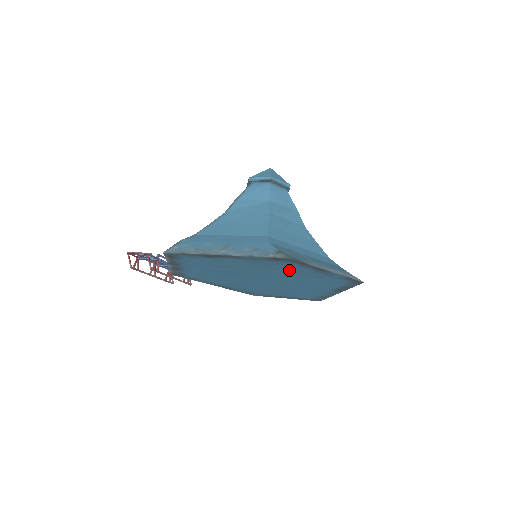
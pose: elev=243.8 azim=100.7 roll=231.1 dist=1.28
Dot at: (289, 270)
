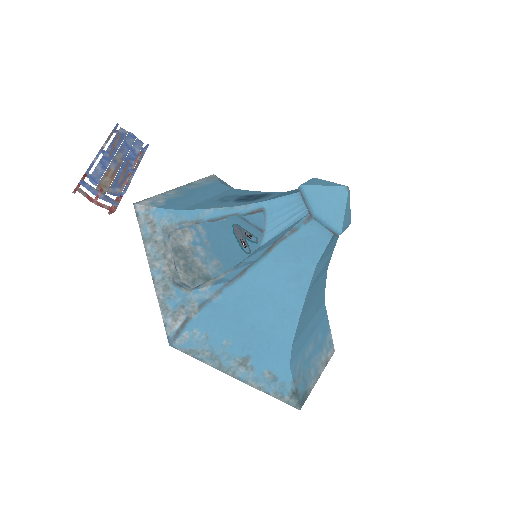
Dot at: occluded
